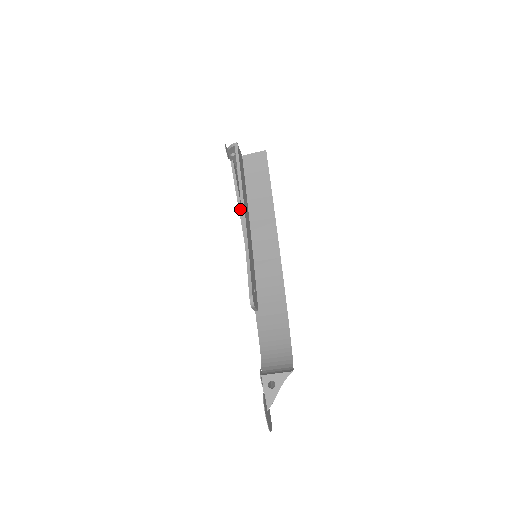
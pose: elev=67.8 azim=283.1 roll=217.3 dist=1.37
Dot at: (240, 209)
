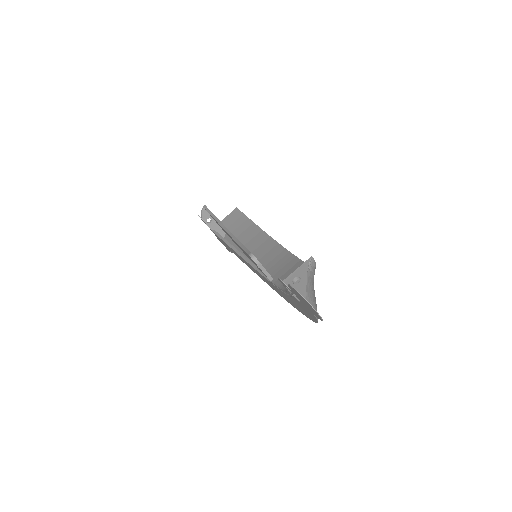
Dot at: (231, 246)
